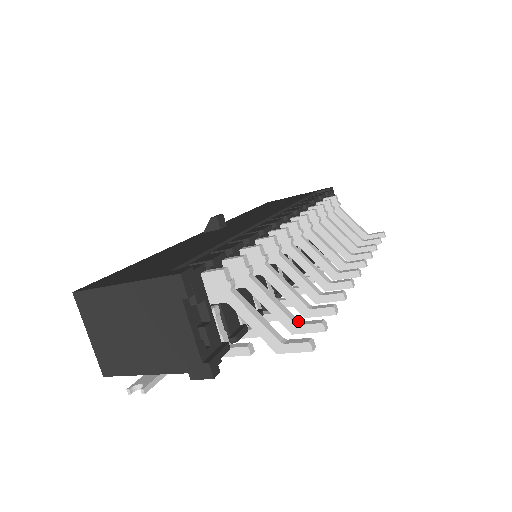
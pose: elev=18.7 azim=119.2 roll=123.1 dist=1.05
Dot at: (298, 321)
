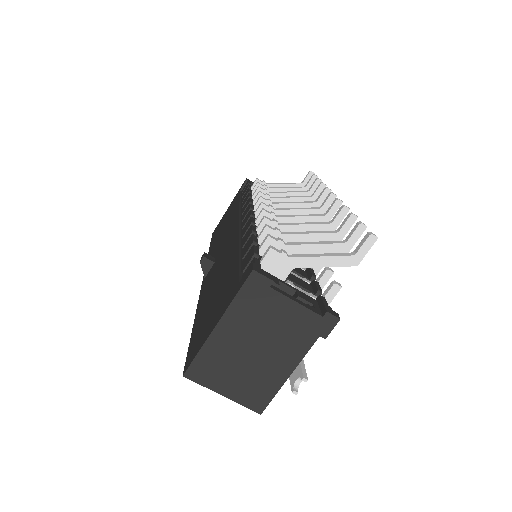
Dot at: (343, 241)
